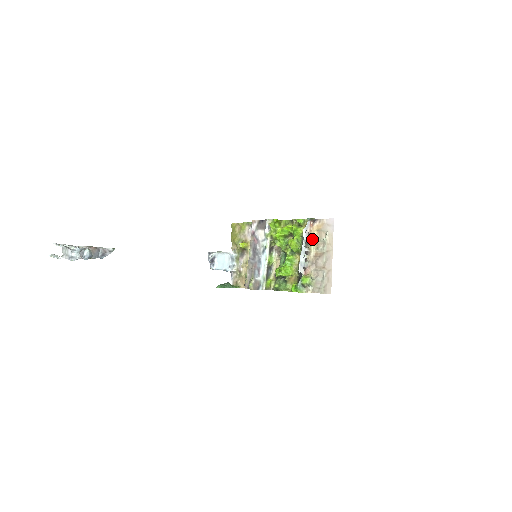
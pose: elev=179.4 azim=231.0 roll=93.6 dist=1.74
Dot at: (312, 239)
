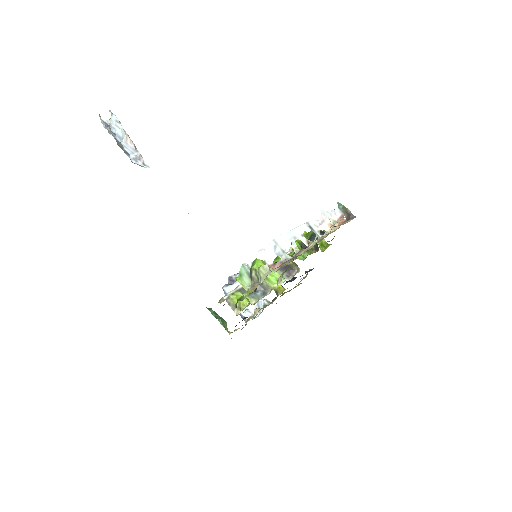
Dot at: (324, 233)
